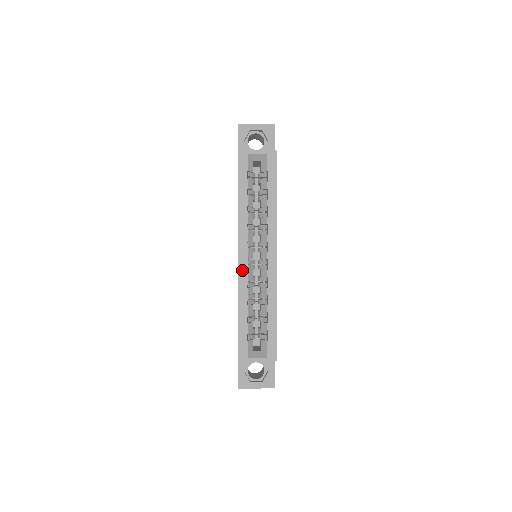
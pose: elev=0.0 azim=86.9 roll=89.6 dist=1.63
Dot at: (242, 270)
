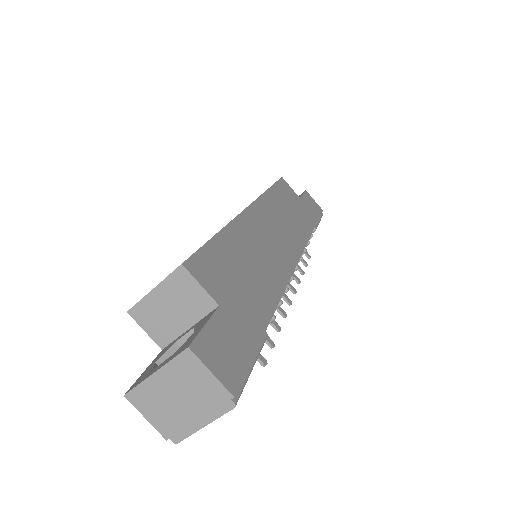
Dot at: occluded
